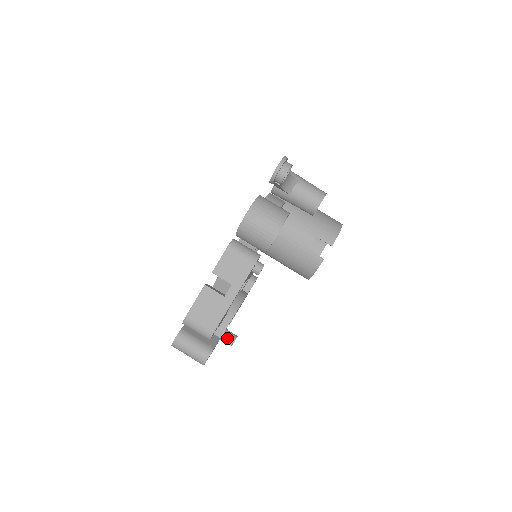
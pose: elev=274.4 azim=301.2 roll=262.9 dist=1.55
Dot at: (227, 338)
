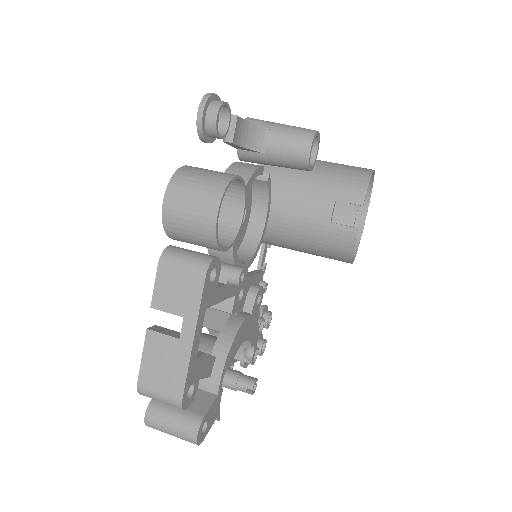
Dot at: (241, 386)
